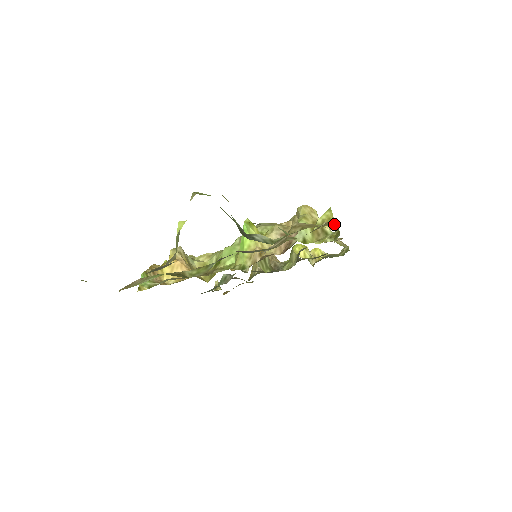
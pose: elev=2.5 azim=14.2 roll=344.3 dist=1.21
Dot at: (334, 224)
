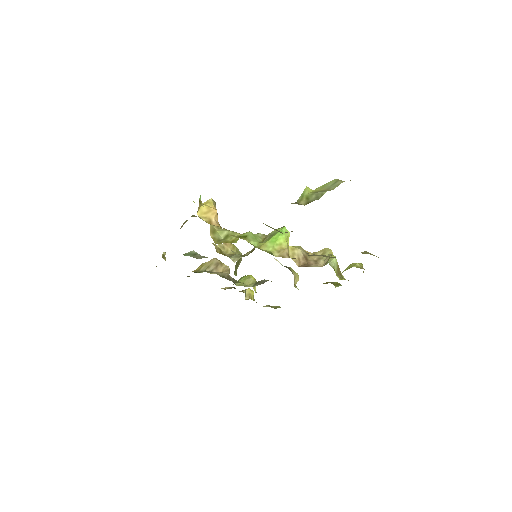
Dot at: occluded
